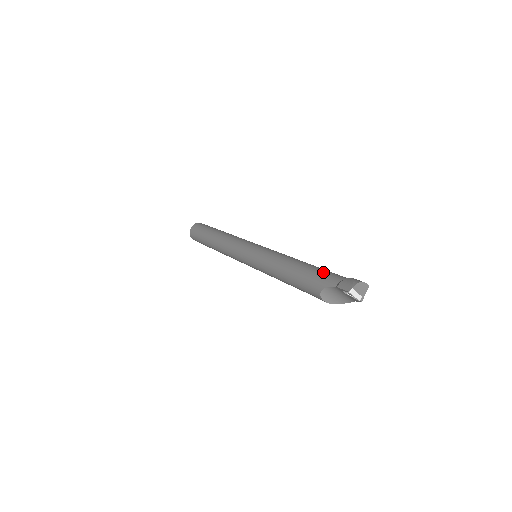
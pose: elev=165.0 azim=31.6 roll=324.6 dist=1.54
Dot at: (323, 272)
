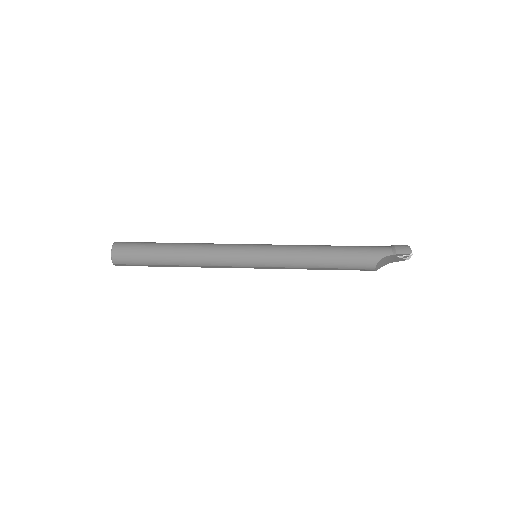
Dot at: (368, 248)
